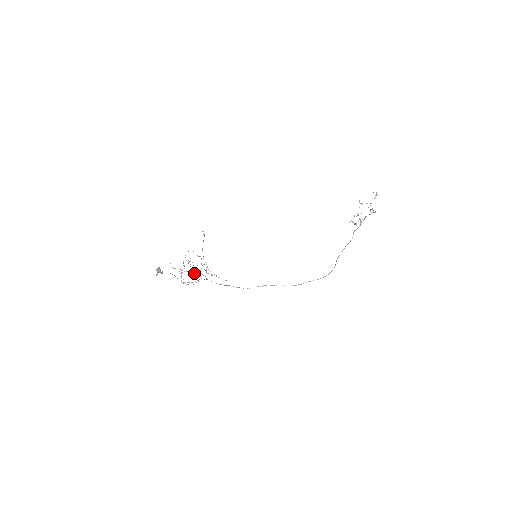
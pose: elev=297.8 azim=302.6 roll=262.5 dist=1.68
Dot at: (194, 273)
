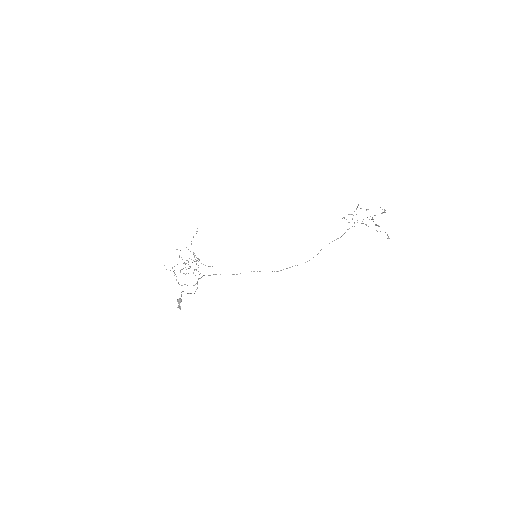
Dot at: occluded
